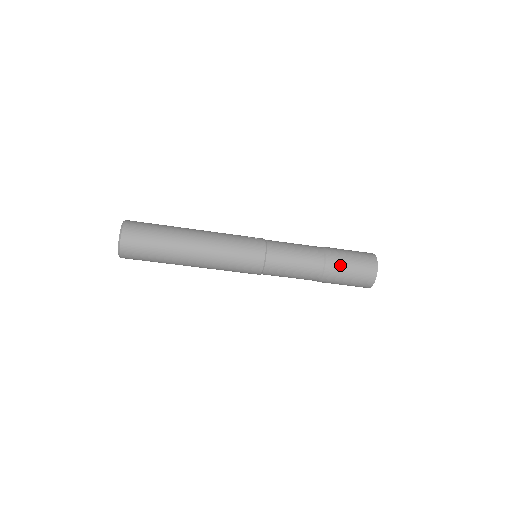
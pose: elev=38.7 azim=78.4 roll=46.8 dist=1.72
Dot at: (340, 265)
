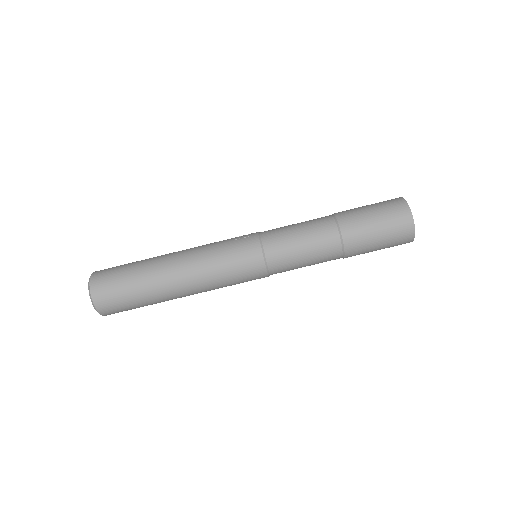
Dot at: (361, 232)
